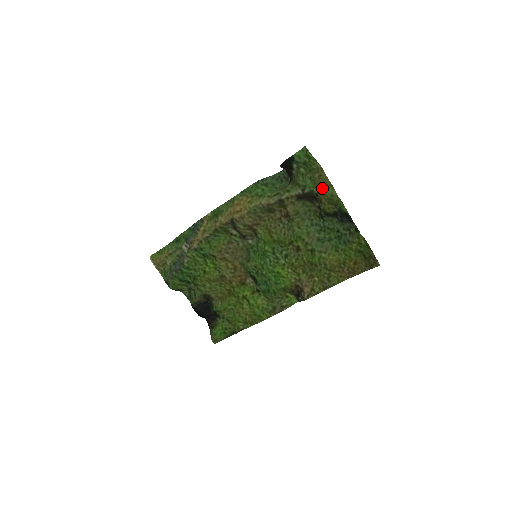
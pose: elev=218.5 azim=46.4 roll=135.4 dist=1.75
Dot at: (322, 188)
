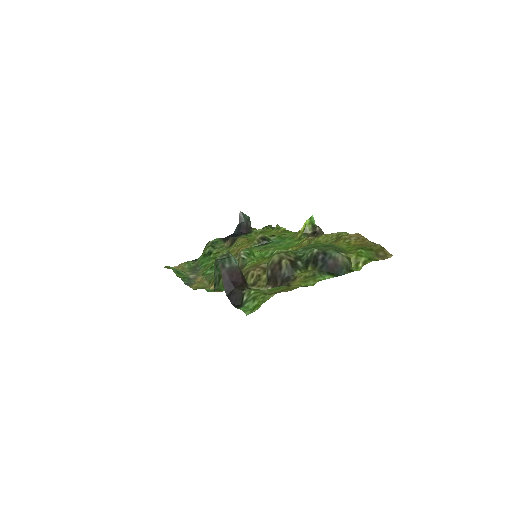
Dot at: (290, 288)
